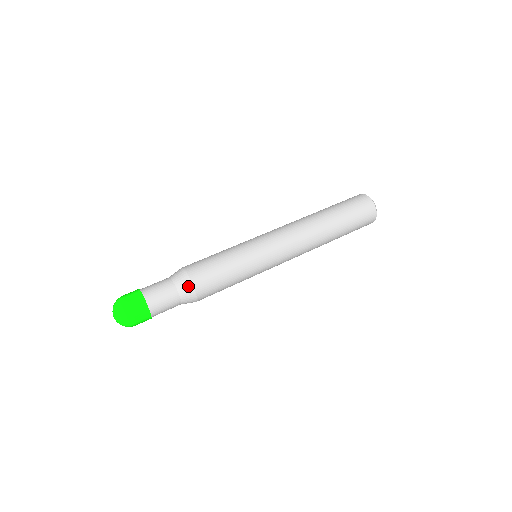
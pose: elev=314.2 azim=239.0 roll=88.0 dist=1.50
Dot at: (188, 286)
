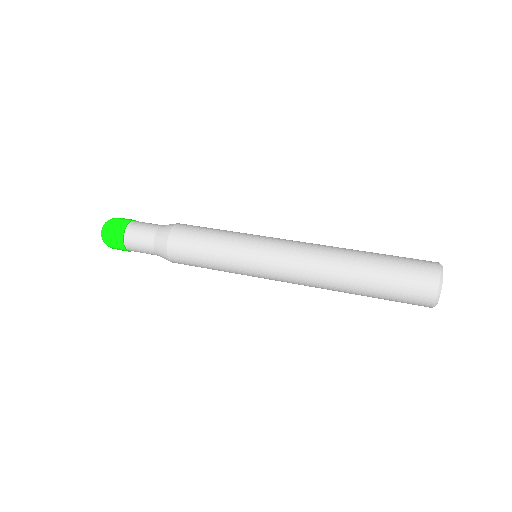
Dot at: (163, 250)
